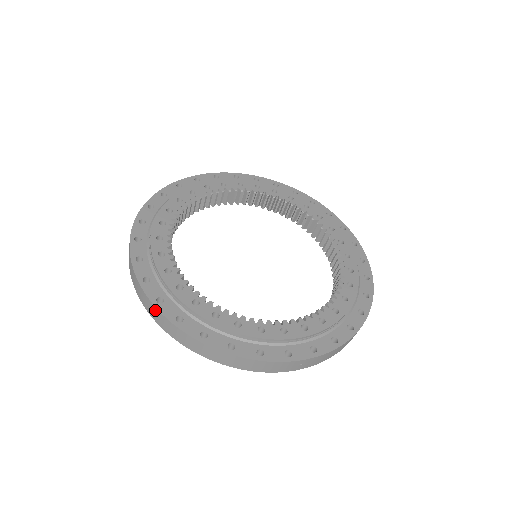
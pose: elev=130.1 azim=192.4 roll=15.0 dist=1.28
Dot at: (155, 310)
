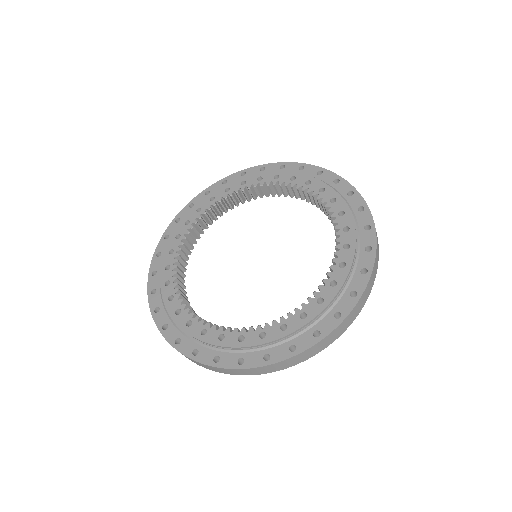
Dot at: (273, 366)
